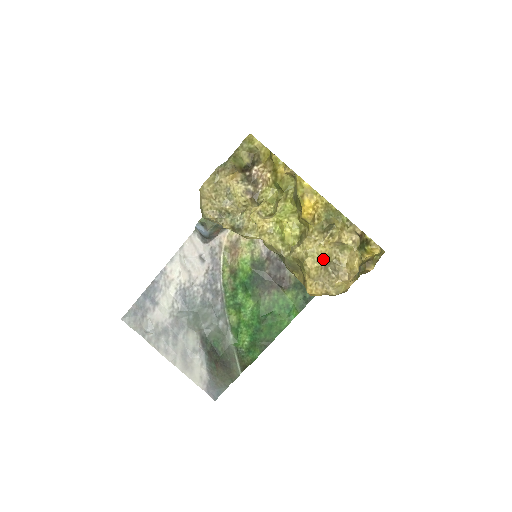
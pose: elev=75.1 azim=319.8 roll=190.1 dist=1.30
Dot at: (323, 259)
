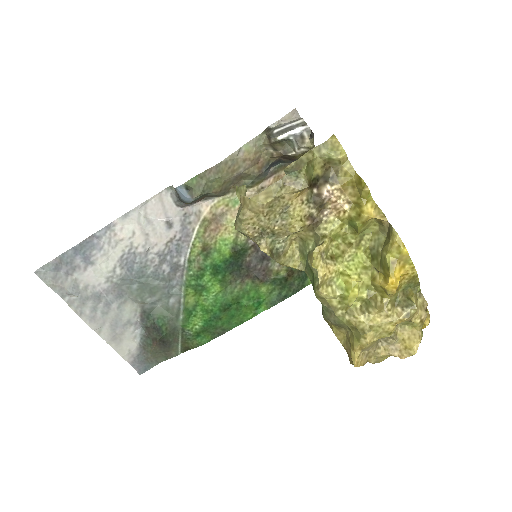
Dot at: (386, 335)
